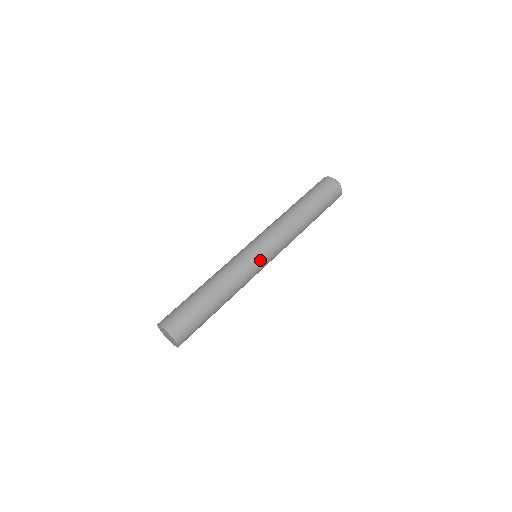
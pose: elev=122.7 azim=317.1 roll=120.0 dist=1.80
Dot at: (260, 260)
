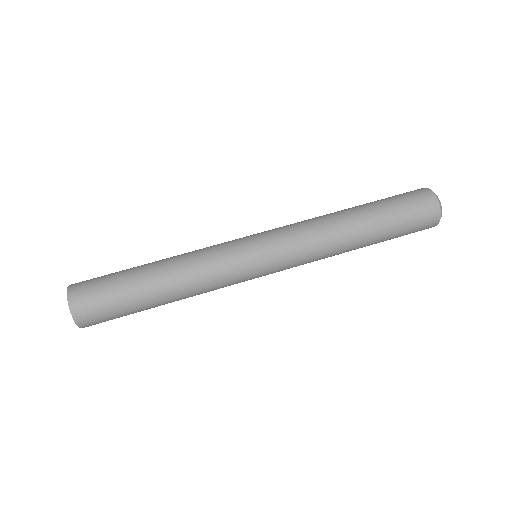
Dot at: (250, 253)
